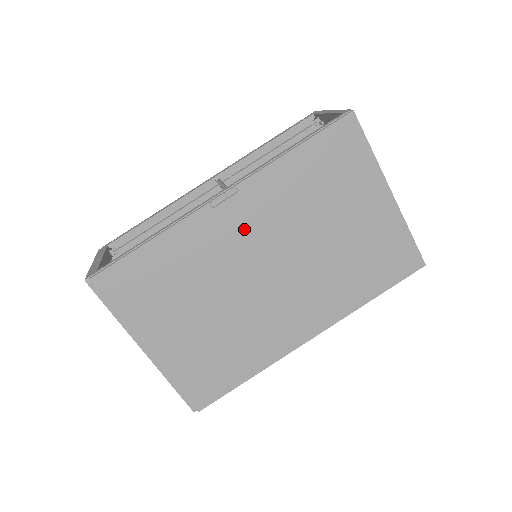
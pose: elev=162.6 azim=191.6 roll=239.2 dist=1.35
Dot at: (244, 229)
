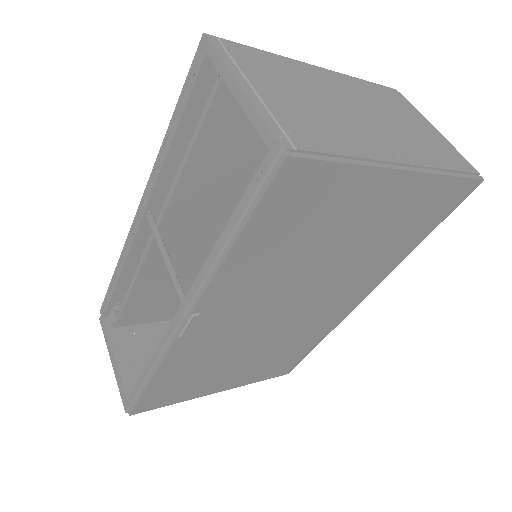
Dot at: (233, 318)
